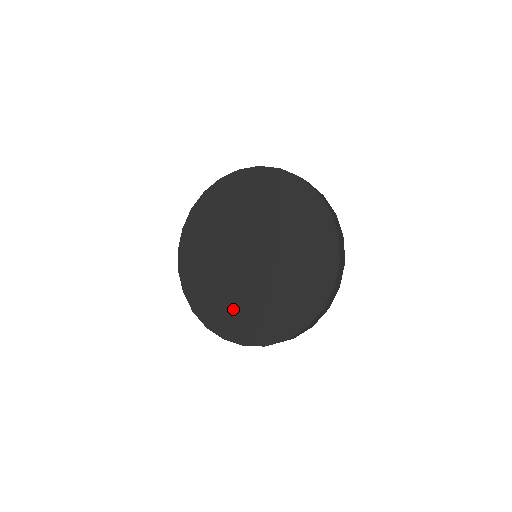
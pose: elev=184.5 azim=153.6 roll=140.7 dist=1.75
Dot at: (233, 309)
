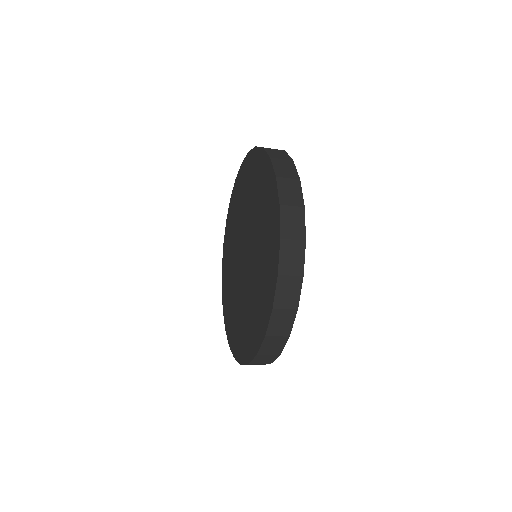
Dot at: (256, 303)
